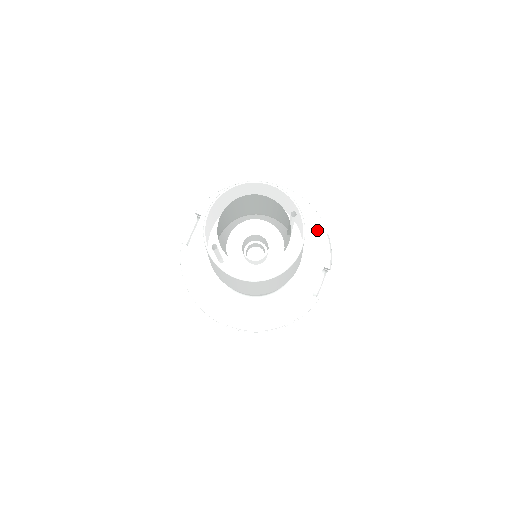
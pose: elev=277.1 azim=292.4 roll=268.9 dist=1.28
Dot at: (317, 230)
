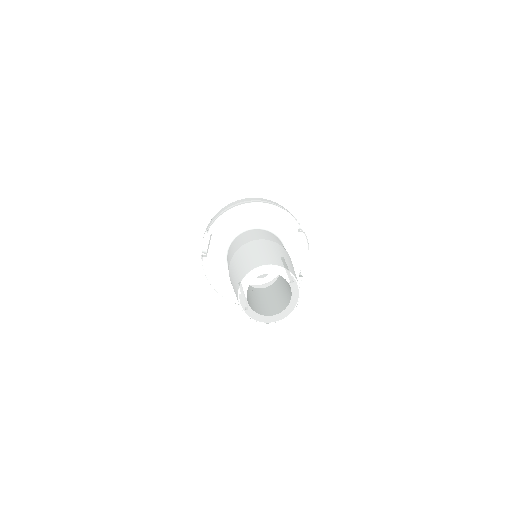
Dot at: (297, 232)
